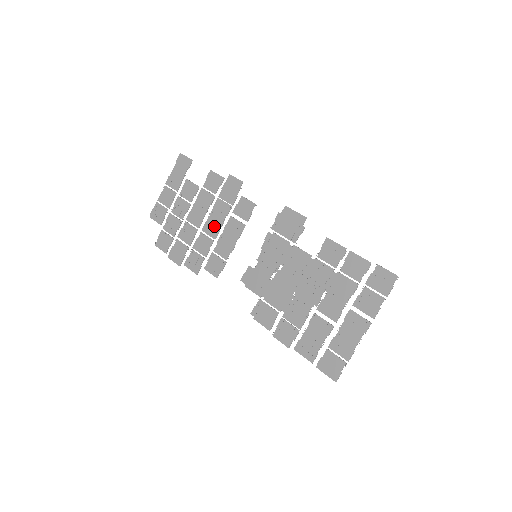
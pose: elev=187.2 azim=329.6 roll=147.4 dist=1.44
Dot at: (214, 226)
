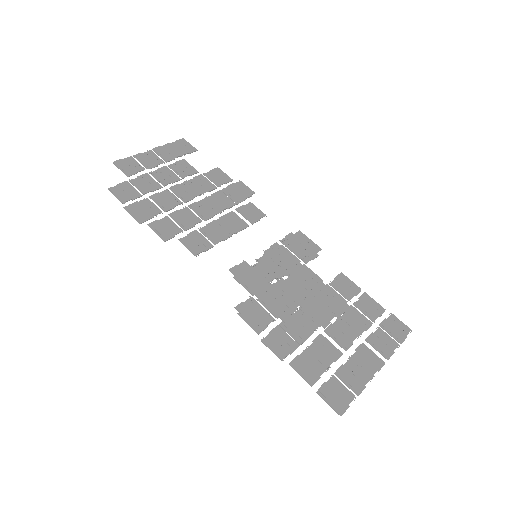
Dot at: (208, 209)
